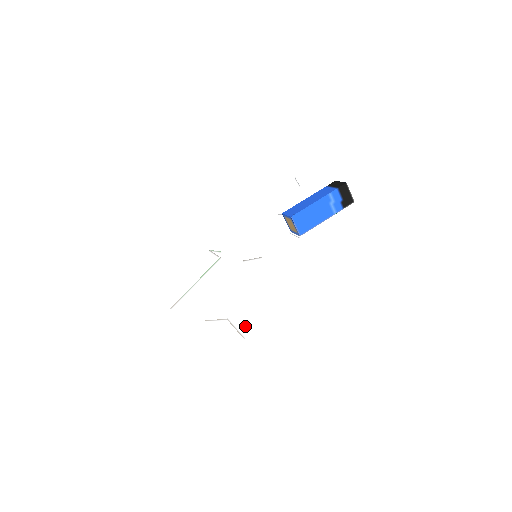
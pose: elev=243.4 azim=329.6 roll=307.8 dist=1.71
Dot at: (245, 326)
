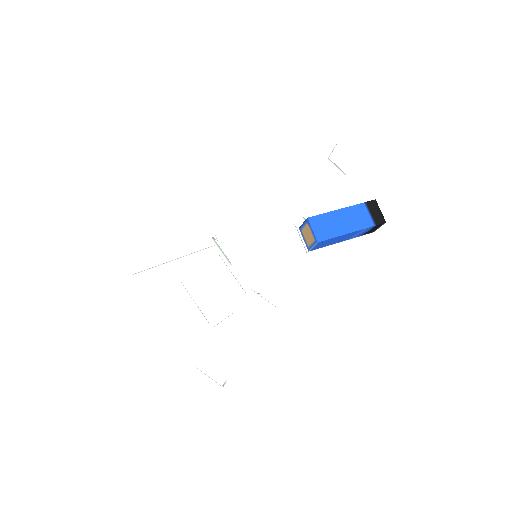
Dot at: occluded
